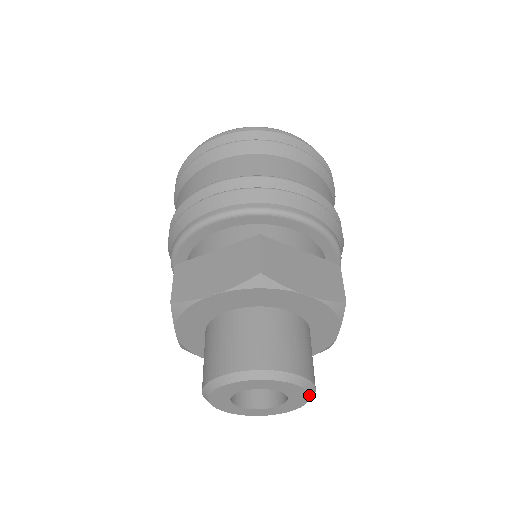
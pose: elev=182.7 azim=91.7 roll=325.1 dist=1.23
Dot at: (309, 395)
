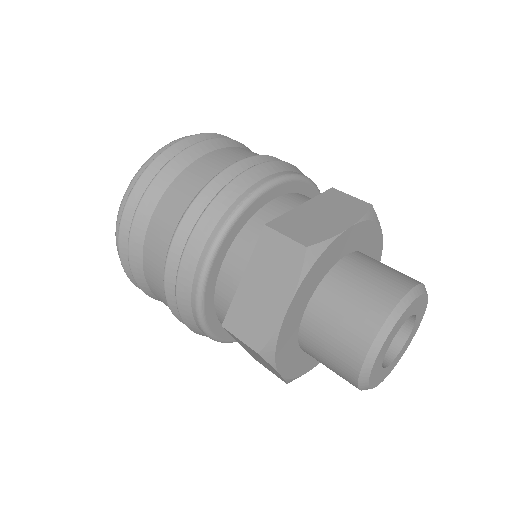
Dot at: (418, 327)
